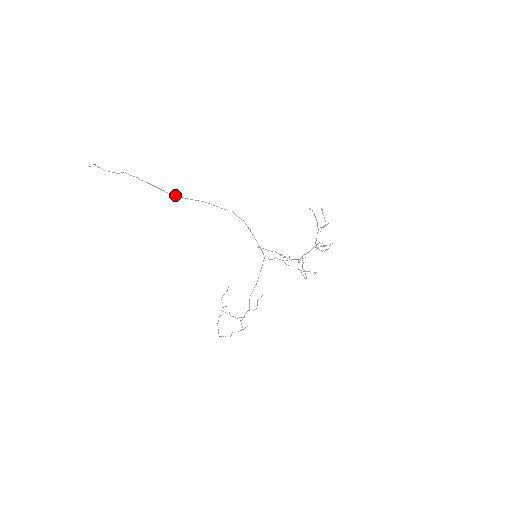
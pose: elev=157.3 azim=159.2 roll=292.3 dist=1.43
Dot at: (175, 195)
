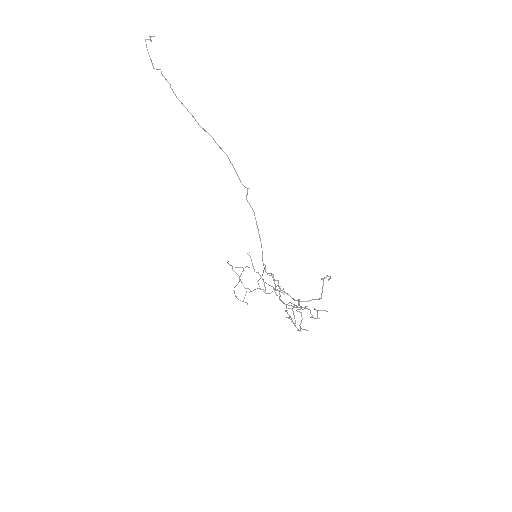
Dot at: occluded
